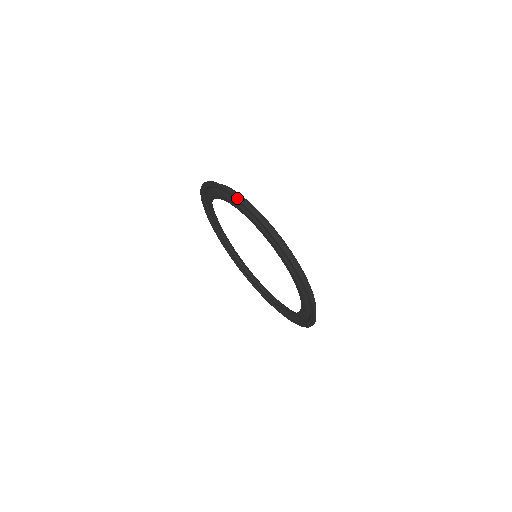
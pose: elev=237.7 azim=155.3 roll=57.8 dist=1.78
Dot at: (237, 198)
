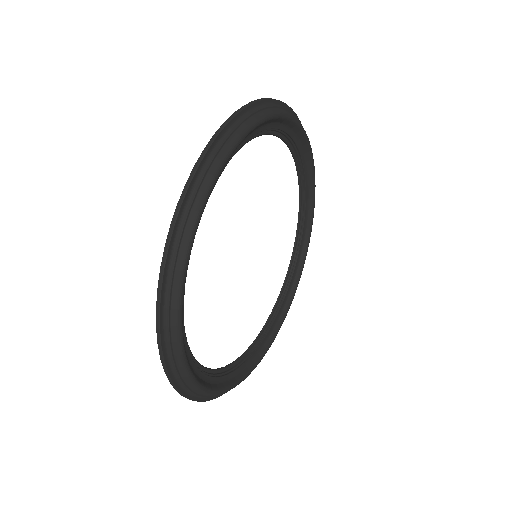
Dot at: (230, 116)
